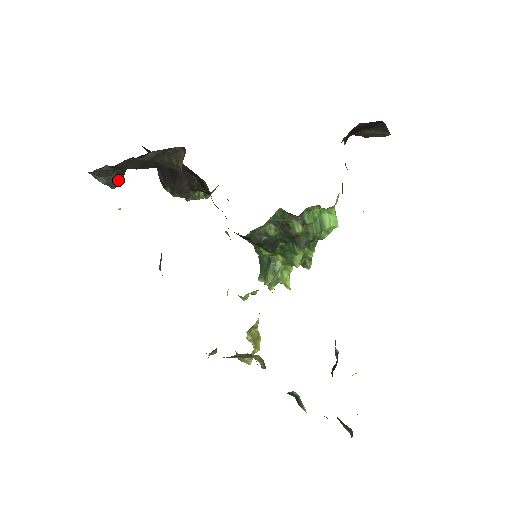
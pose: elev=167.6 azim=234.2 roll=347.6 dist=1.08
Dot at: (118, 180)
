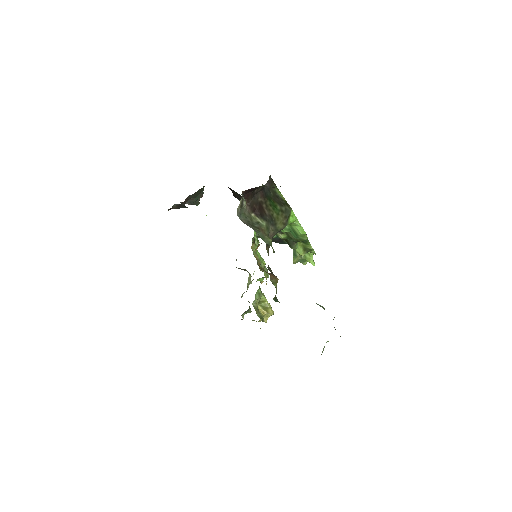
Dot at: (198, 200)
